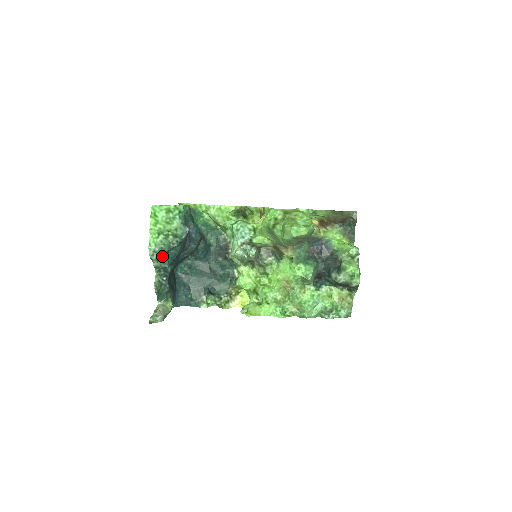
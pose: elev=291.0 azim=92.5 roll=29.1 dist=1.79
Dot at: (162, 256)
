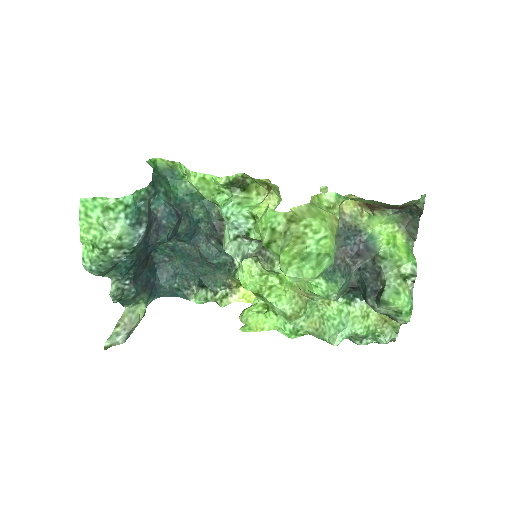
Dot at: (107, 271)
